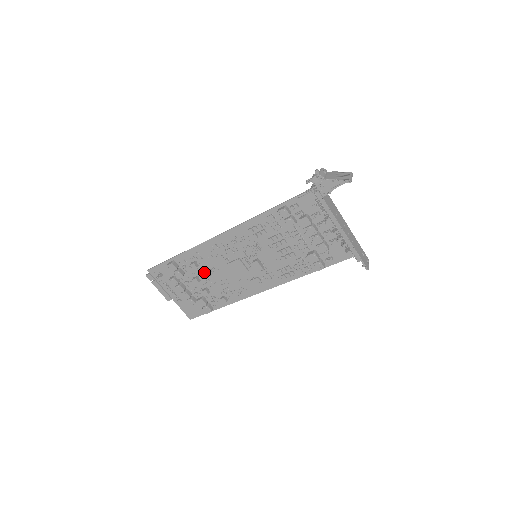
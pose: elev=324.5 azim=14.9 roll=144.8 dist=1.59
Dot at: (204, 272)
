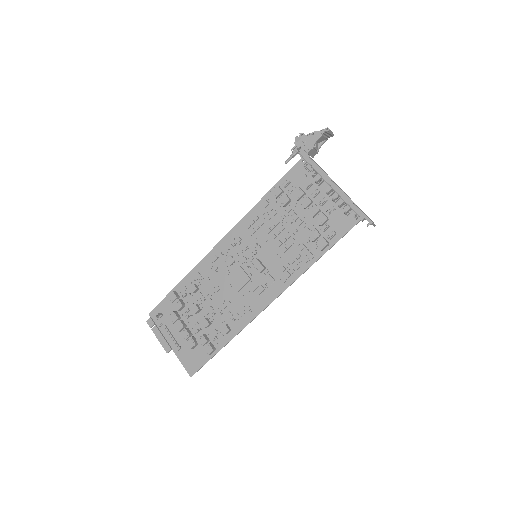
Dot at: (205, 297)
